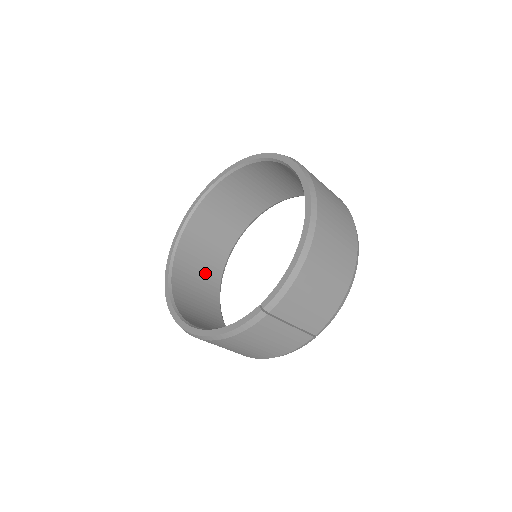
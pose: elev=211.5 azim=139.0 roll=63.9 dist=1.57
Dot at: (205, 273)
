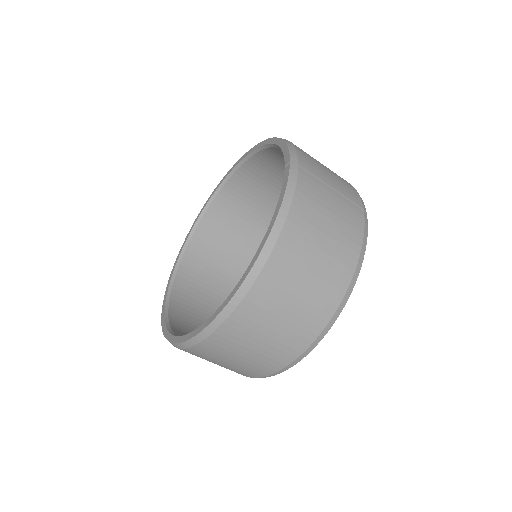
Dot at: occluded
